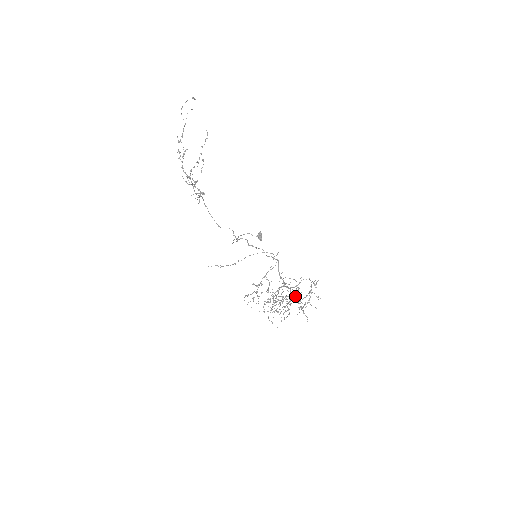
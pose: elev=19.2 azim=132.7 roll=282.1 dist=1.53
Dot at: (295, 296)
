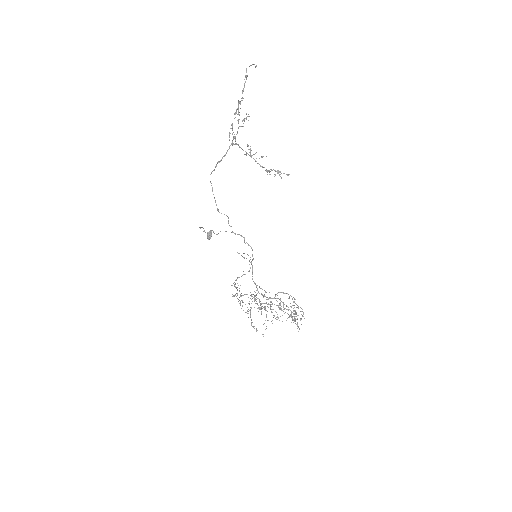
Dot at: (283, 307)
